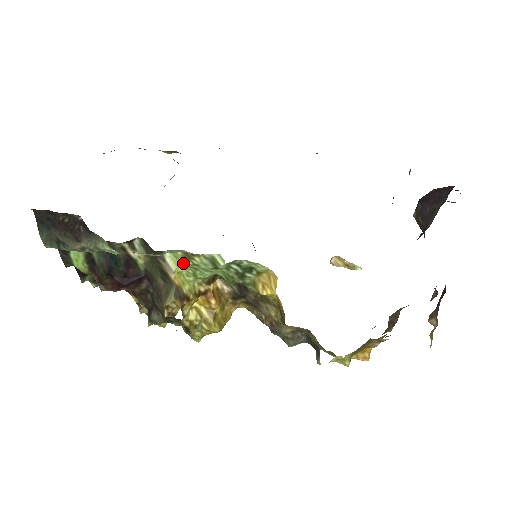
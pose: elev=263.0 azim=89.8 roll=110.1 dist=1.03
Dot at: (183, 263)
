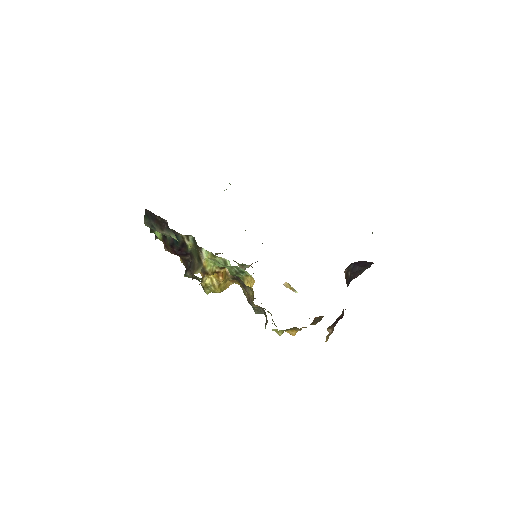
Dot at: (210, 257)
